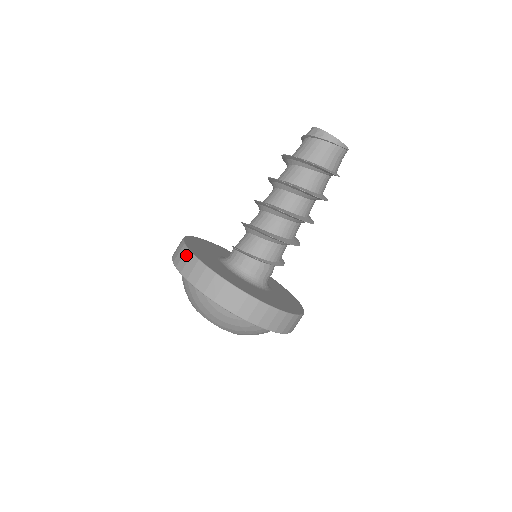
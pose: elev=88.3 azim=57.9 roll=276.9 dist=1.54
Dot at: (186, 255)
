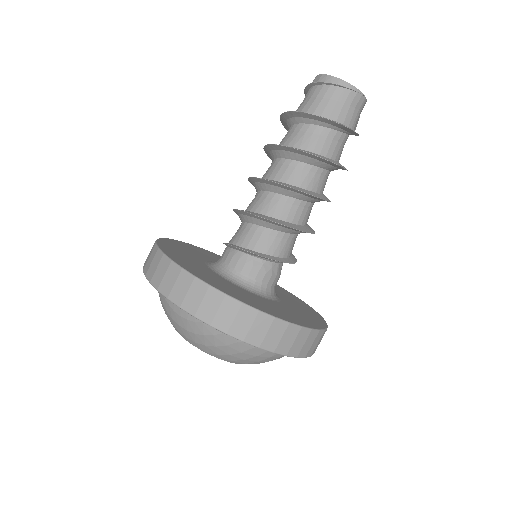
Dot at: occluded
